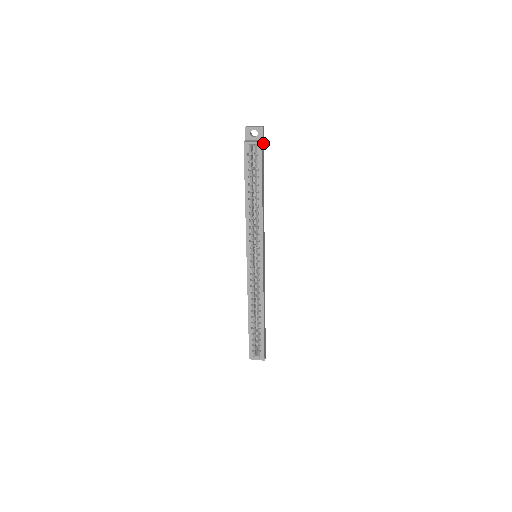
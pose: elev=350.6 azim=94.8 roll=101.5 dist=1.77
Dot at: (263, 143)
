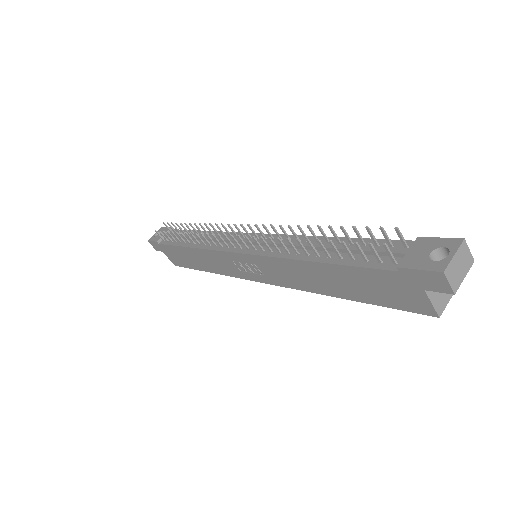
Dot at: occluded
